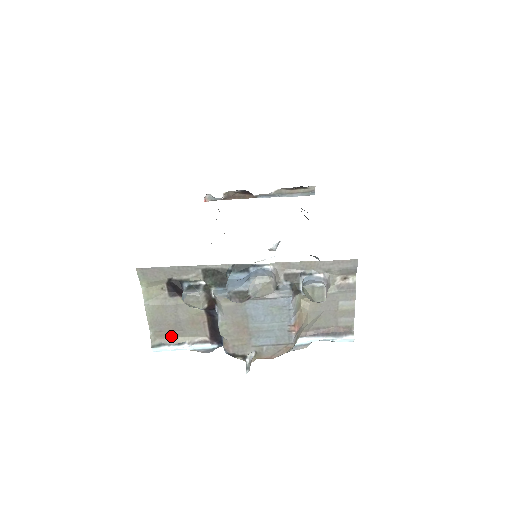
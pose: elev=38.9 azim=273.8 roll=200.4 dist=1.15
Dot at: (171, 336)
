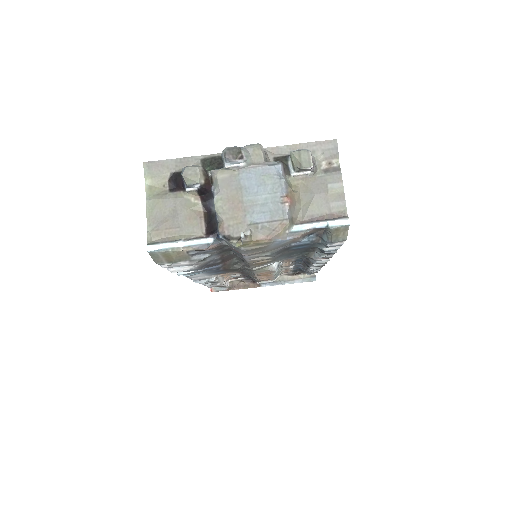
Dot at: (167, 235)
